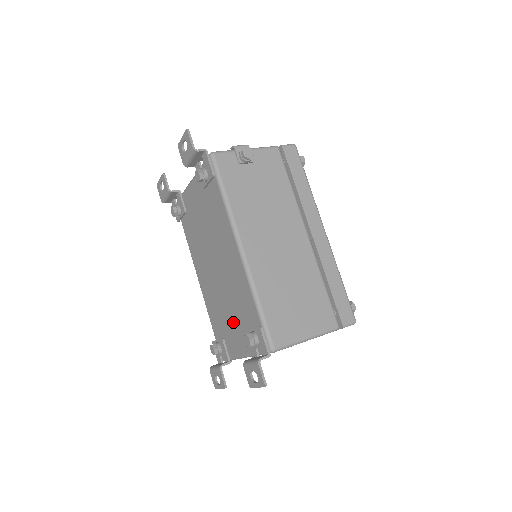
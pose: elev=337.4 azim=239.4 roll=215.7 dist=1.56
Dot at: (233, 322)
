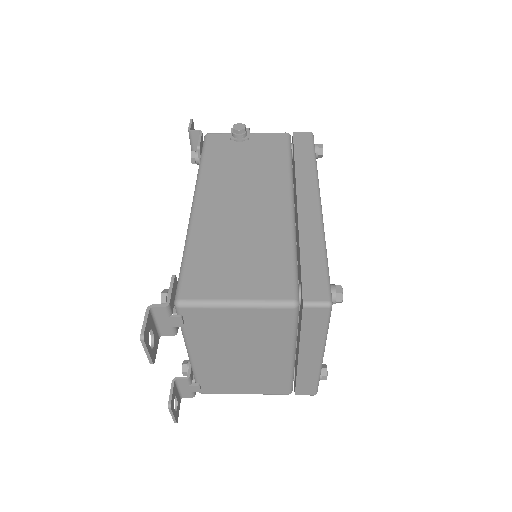
Dot at: occluded
